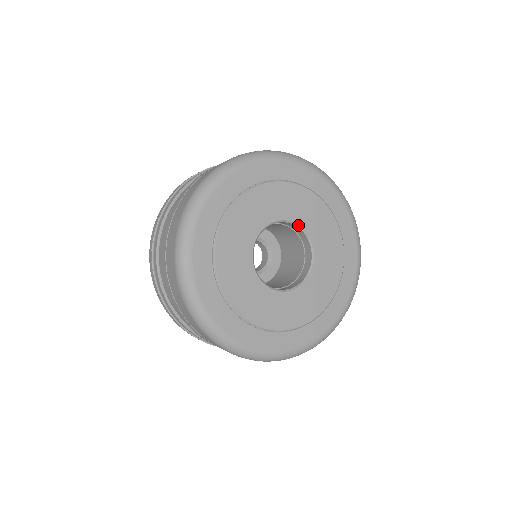
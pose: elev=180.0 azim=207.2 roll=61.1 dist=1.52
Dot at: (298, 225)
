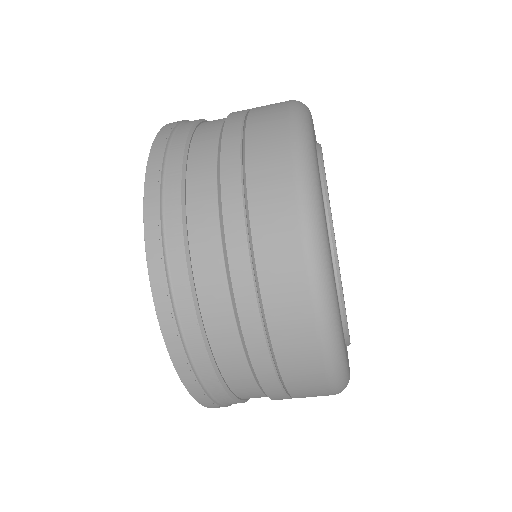
Dot at: occluded
